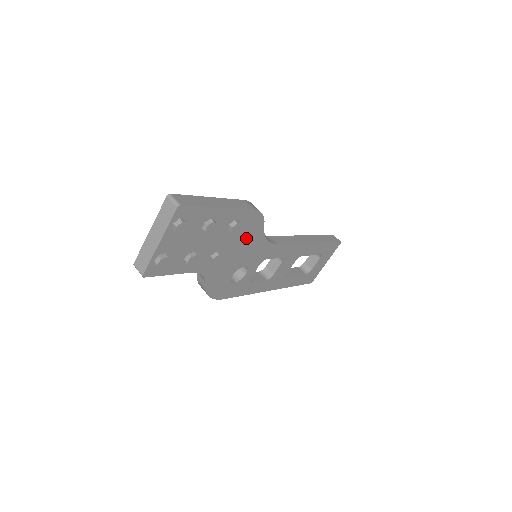
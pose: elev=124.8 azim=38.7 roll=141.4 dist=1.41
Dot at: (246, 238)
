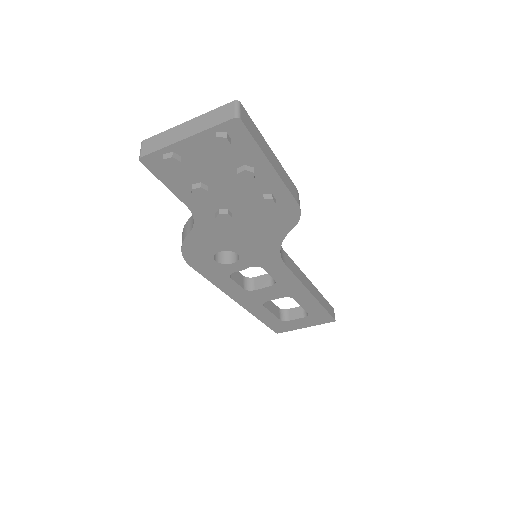
Dot at: (265, 226)
